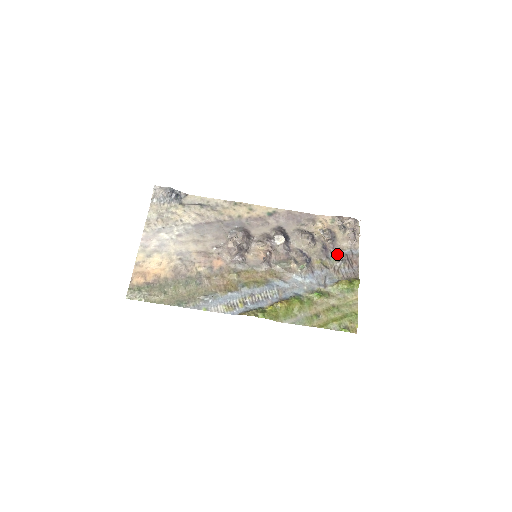
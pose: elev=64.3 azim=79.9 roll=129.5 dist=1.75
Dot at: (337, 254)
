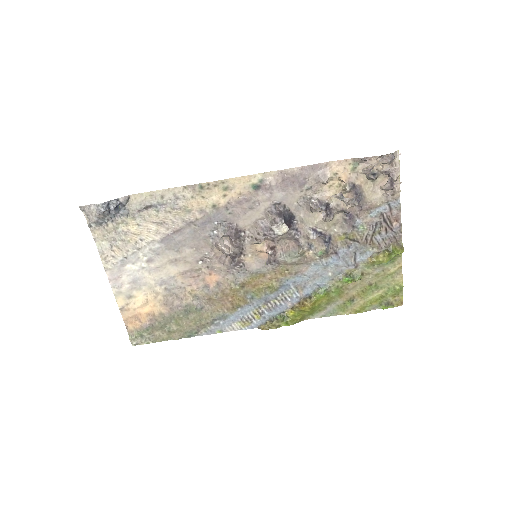
Dot at: (367, 217)
